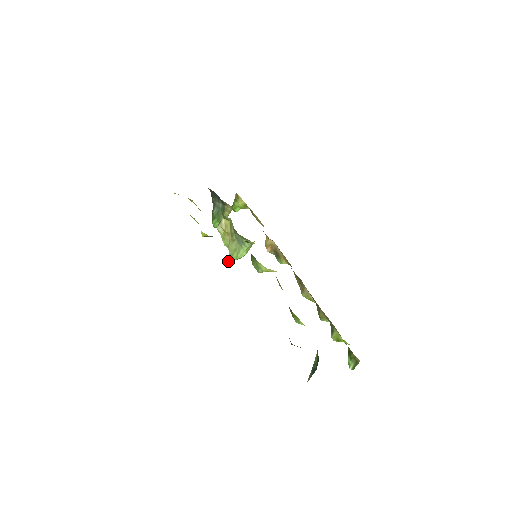
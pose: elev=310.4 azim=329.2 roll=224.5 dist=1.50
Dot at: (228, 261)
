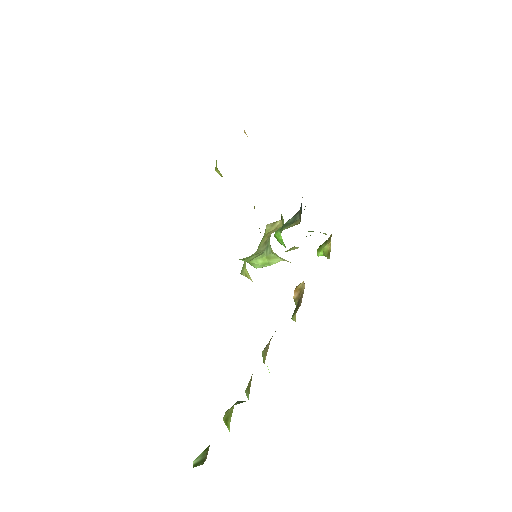
Dot at: (242, 259)
